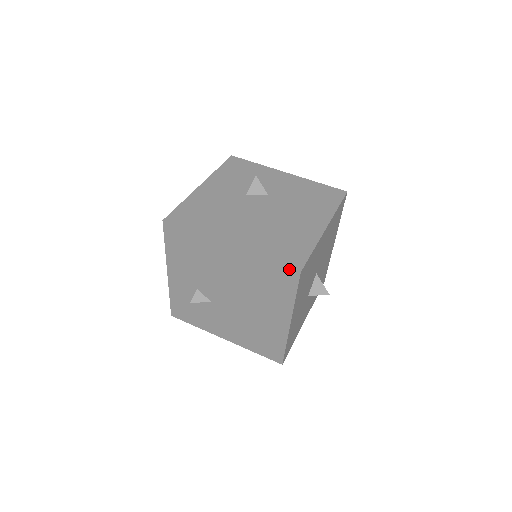
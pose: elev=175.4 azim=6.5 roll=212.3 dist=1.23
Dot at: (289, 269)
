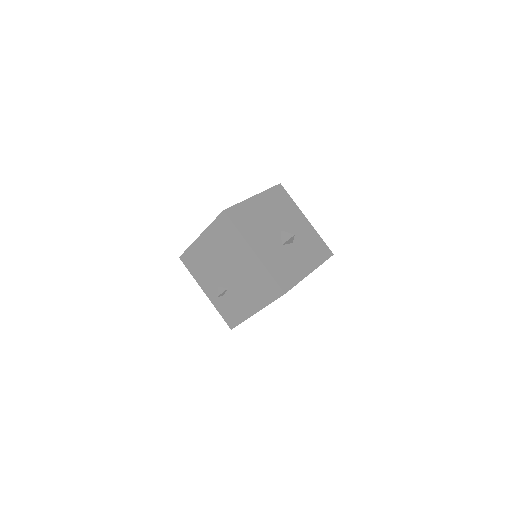
Dot at: (220, 215)
